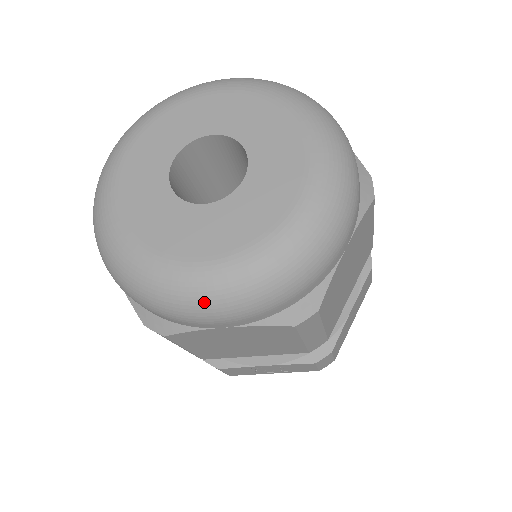
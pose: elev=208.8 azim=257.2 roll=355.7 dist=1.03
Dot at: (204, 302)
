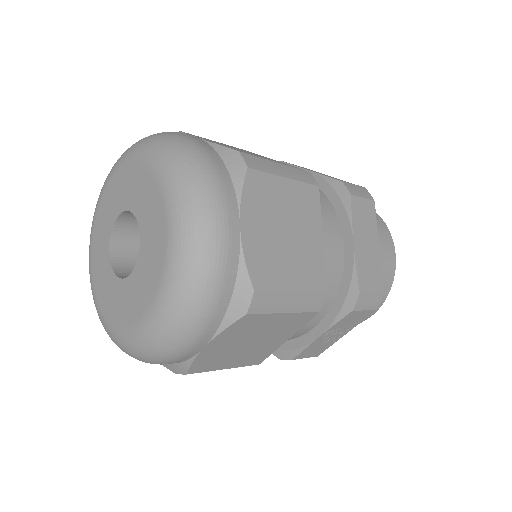
Dot at: (165, 343)
